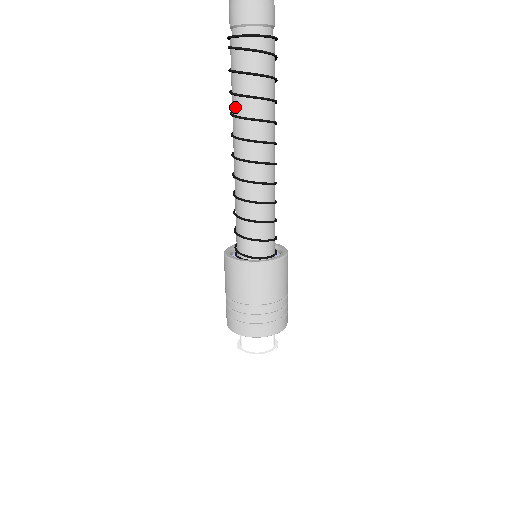
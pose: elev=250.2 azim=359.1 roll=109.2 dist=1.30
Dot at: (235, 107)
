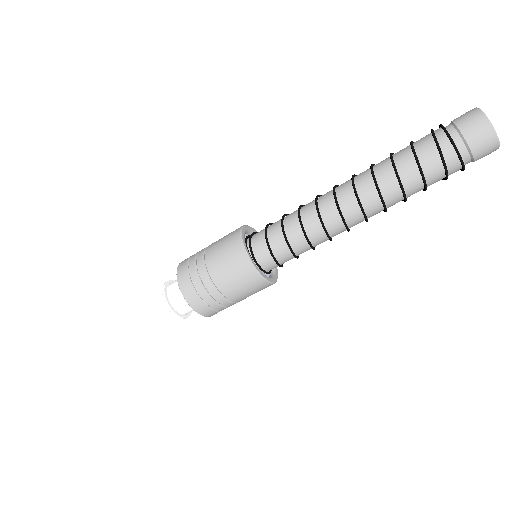
Dot at: (380, 164)
